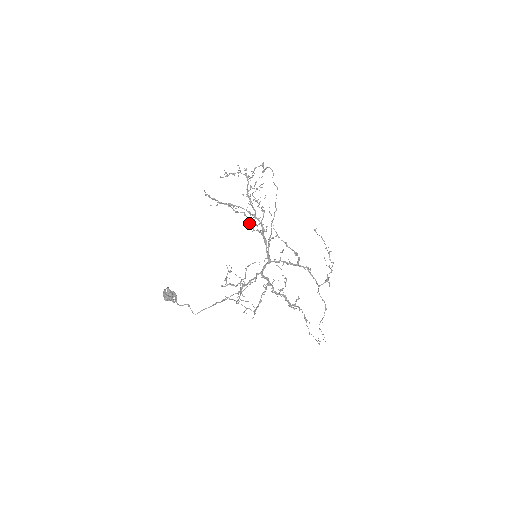
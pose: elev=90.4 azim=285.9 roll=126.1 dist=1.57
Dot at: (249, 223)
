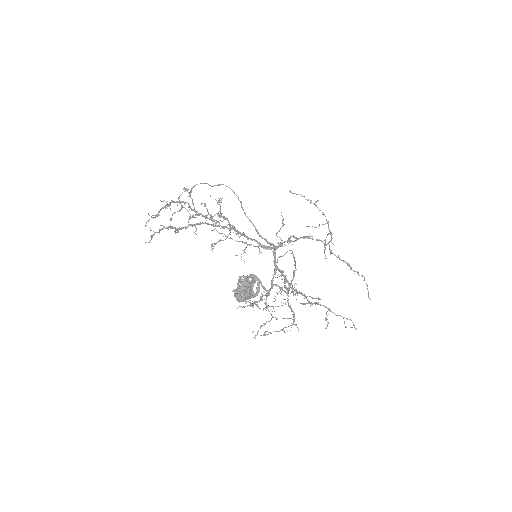
Dot at: (229, 223)
